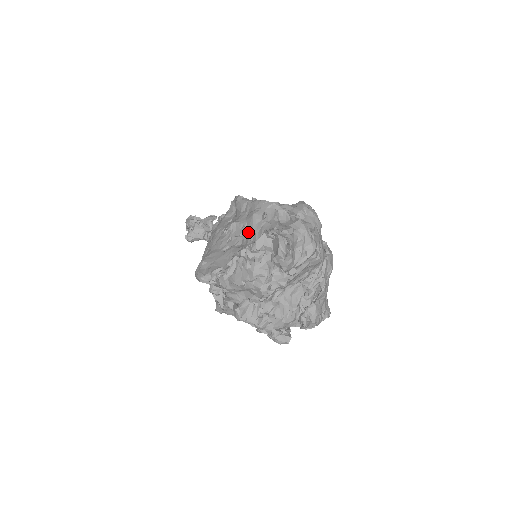
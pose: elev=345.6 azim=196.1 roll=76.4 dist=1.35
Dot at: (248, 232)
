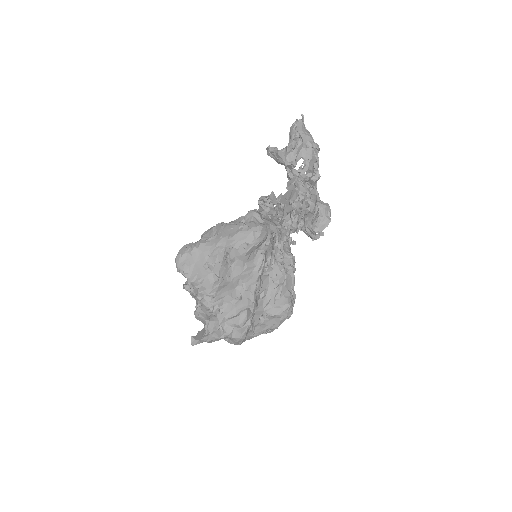
Dot at: (221, 288)
